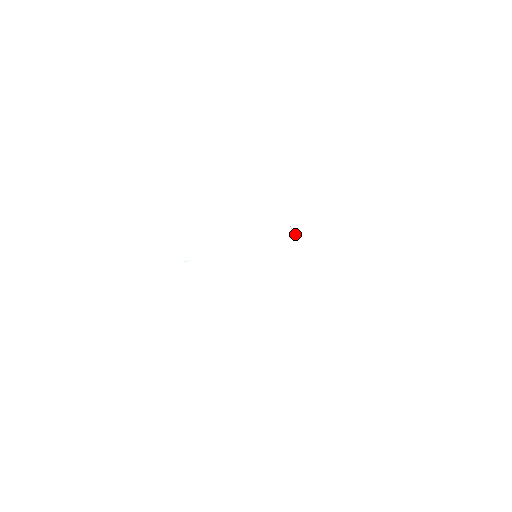
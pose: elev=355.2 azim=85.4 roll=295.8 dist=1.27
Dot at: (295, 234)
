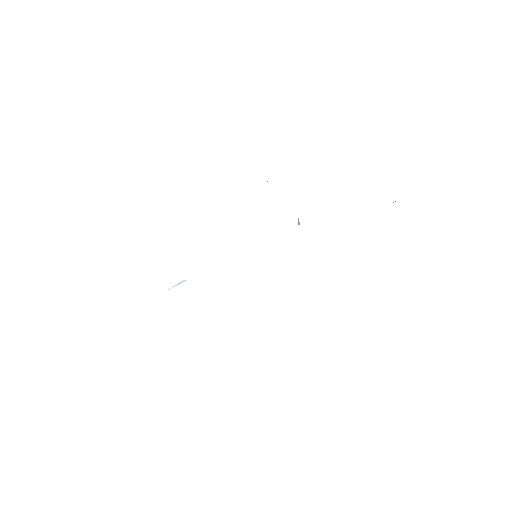
Dot at: (299, 224)
